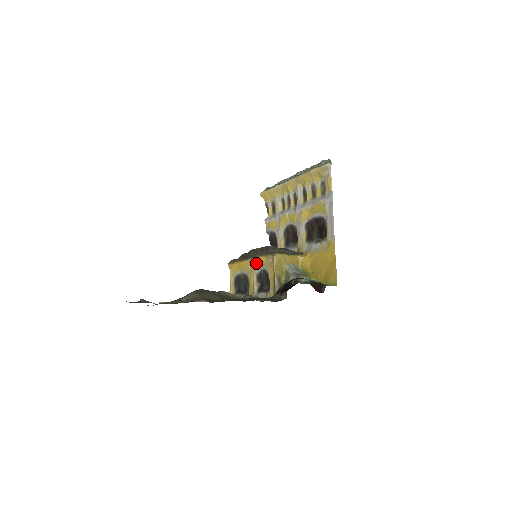
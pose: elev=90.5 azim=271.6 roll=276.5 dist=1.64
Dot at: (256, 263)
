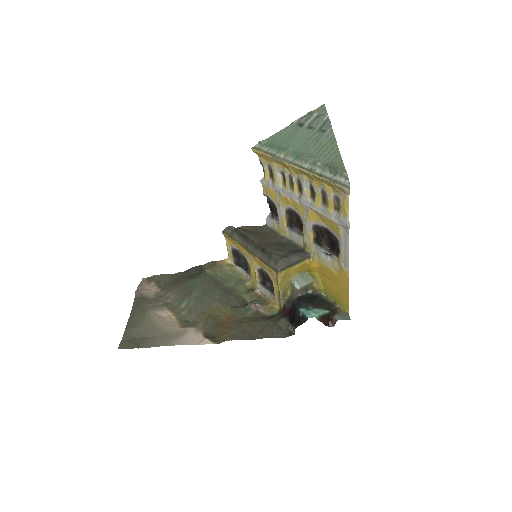
Dot at: (257, 261)
